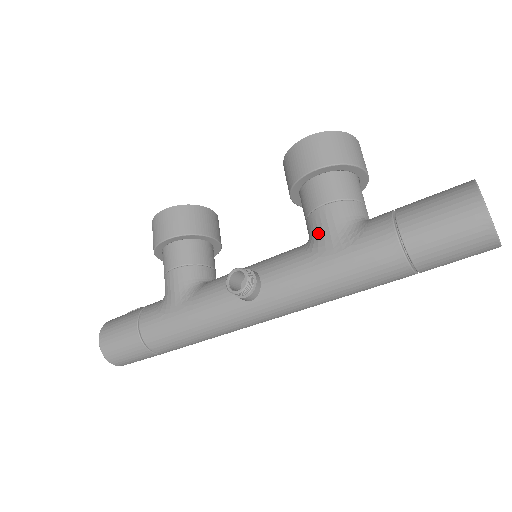
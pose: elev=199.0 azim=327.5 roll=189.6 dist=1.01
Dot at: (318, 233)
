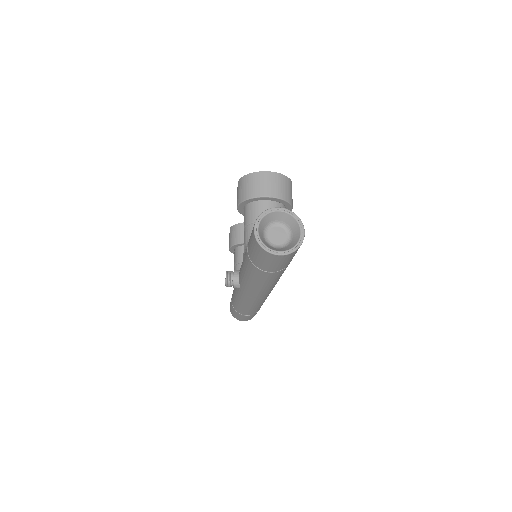
Dot at: occluded
